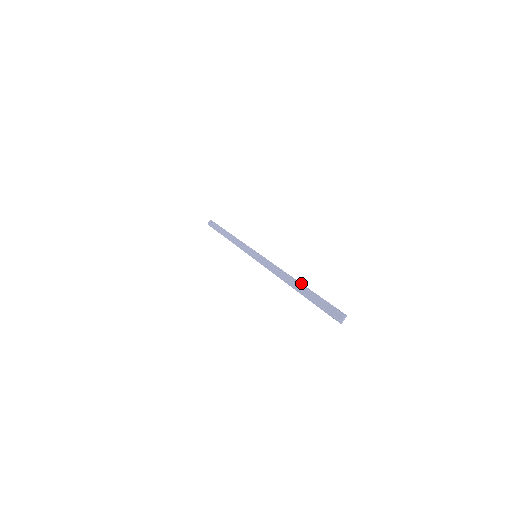
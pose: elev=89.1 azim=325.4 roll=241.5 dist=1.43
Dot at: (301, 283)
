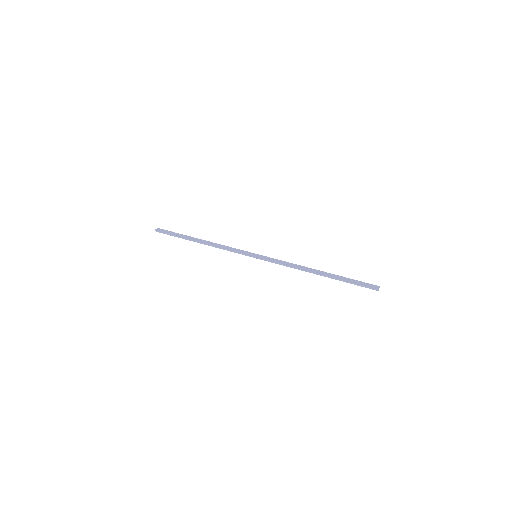
Dot at: (325, 272)
